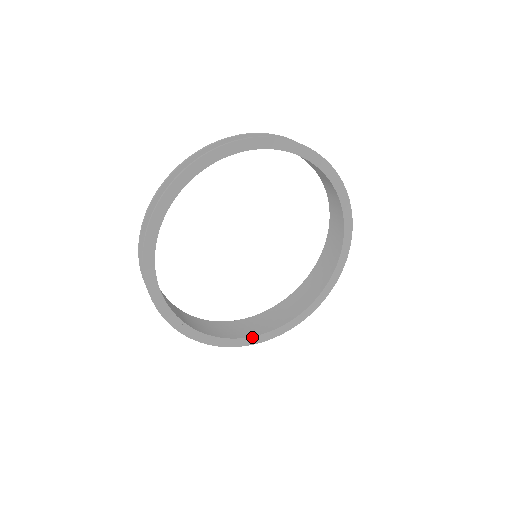
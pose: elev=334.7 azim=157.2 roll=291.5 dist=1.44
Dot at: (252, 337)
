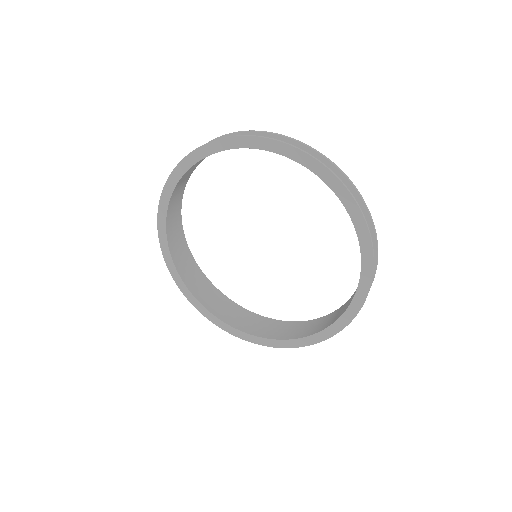
Dot at: (190, 292)
